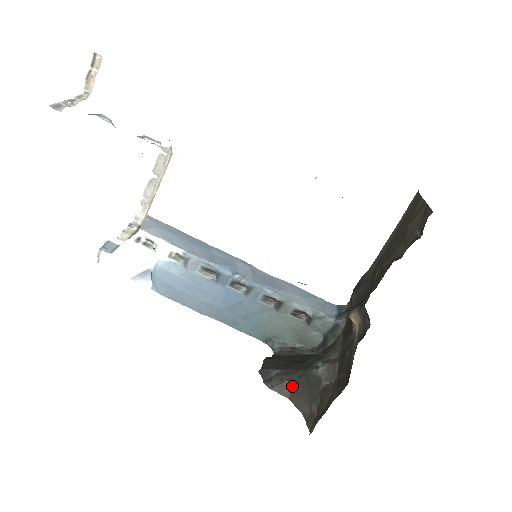
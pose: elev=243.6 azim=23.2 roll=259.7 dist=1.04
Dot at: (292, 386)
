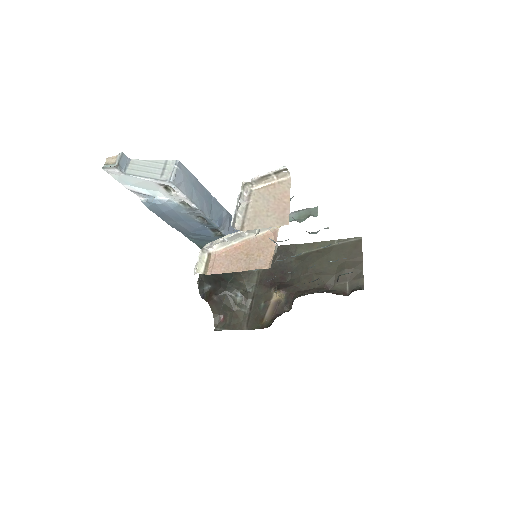
Dot at: (214, 297)
